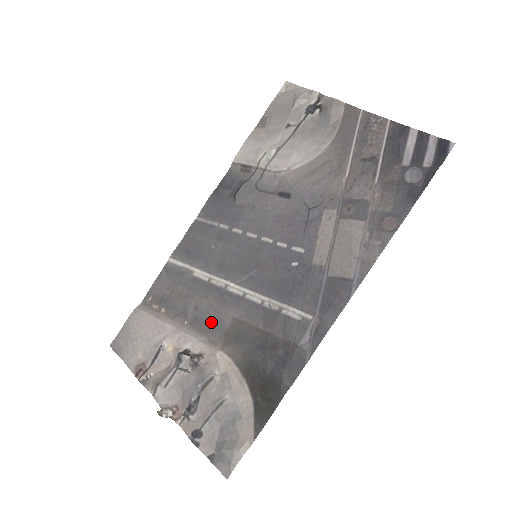
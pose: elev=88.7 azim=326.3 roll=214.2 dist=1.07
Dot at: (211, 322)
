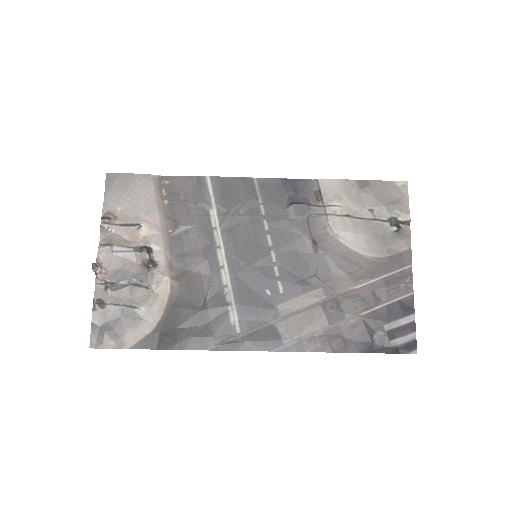
Dot at: (185, 253)
